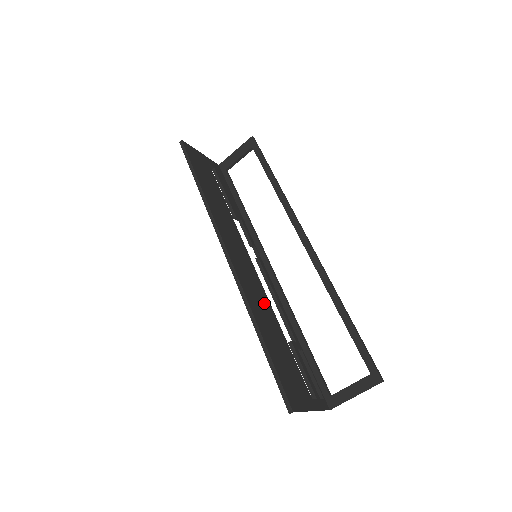
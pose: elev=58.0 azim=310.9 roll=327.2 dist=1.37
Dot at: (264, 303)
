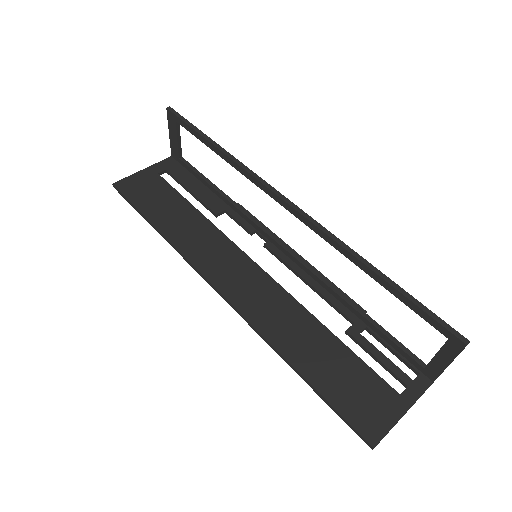
Dot at: (291, 314)
